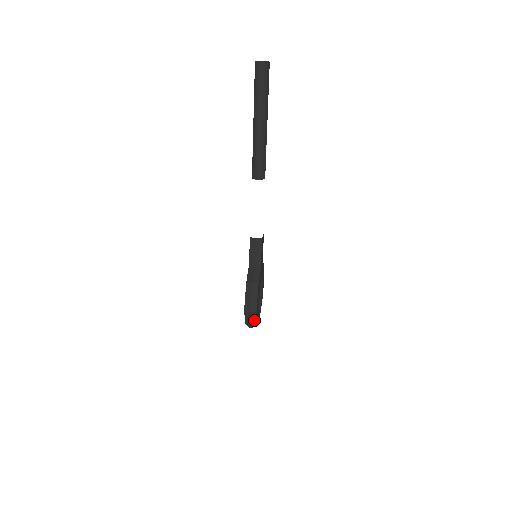
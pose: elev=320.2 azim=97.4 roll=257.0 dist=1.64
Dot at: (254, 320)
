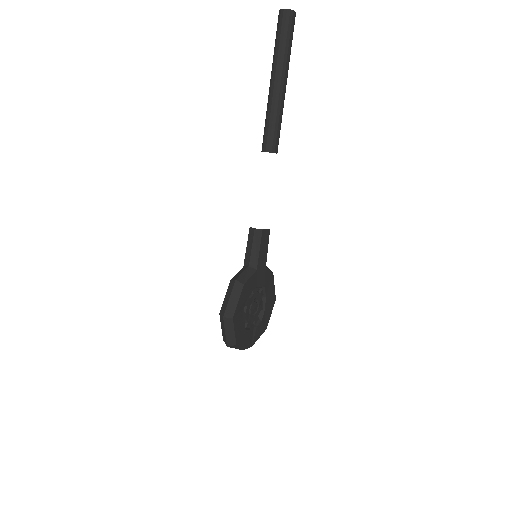
Dot at: (231, 334)
